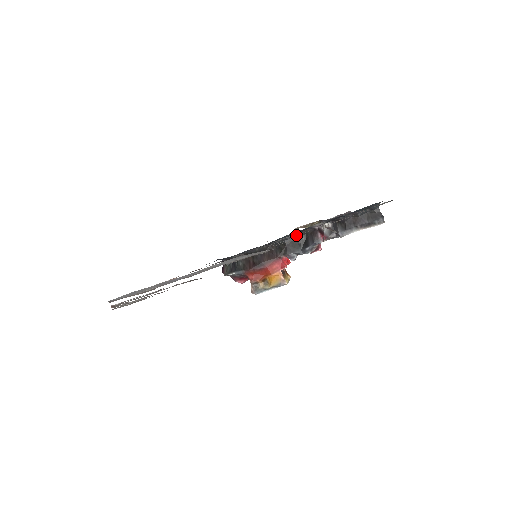
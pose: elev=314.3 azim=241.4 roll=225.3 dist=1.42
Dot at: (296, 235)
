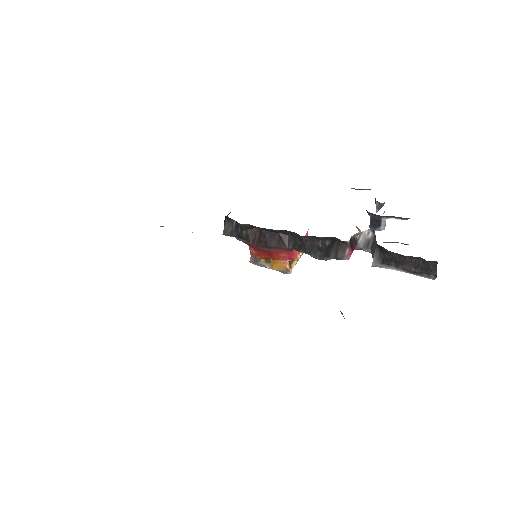
Dot at: (319, 237)
